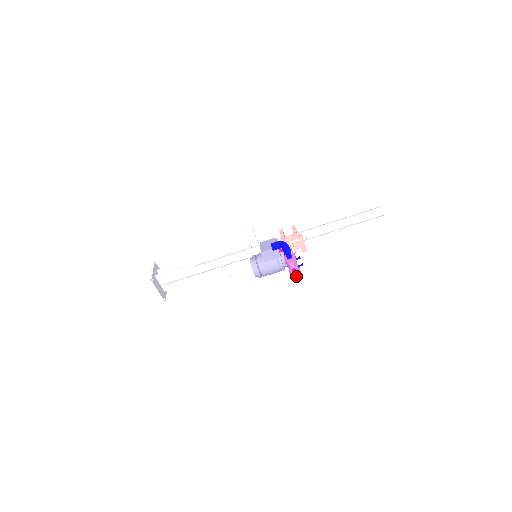
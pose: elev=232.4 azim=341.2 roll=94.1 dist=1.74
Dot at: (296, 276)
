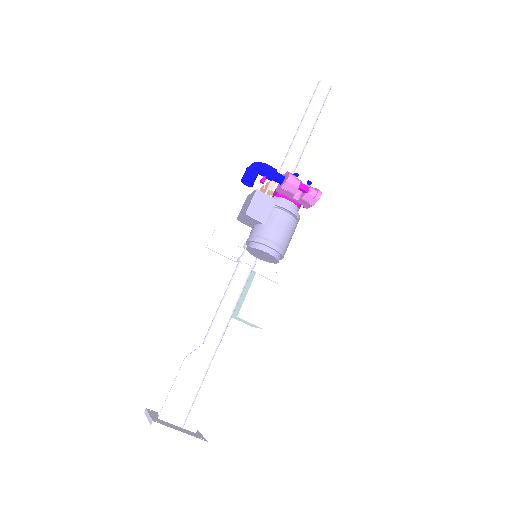
Dot at: (315, 192)
